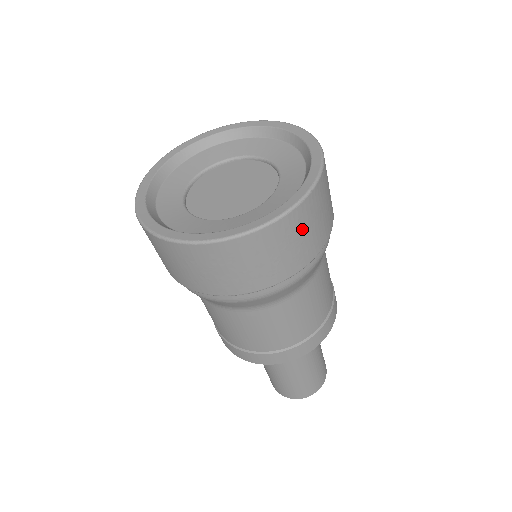
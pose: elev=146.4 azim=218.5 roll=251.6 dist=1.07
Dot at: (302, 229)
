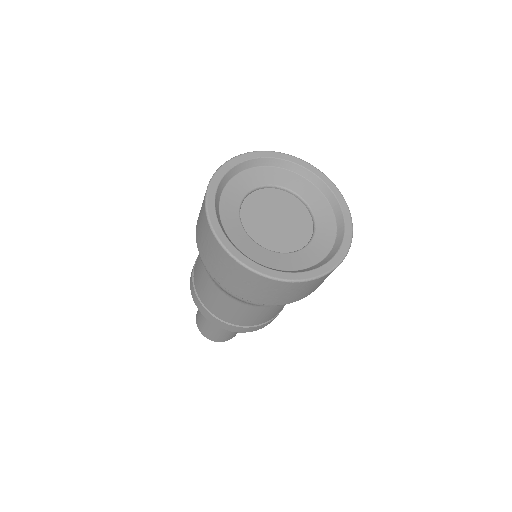
Dot at: occluded
